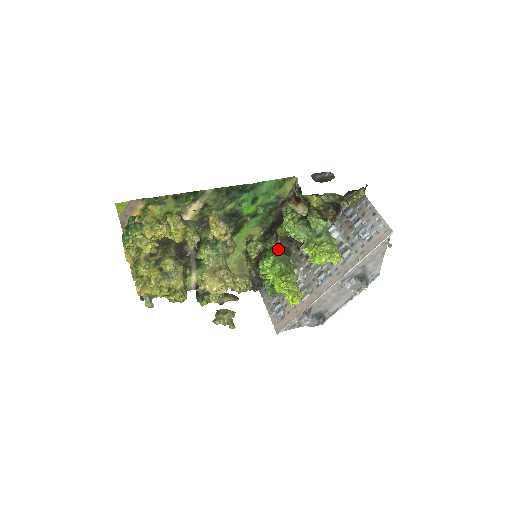
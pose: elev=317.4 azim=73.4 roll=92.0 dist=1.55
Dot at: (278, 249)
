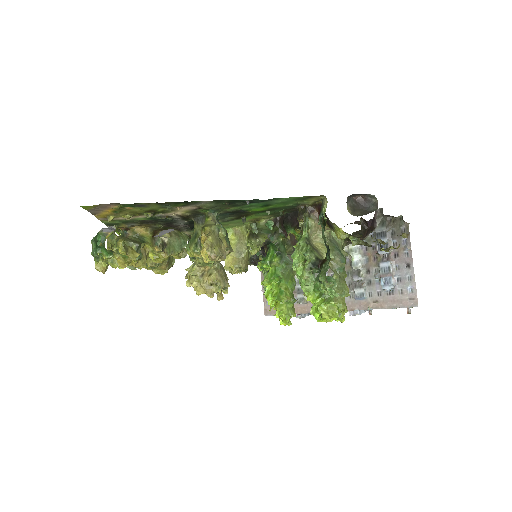
Dot at: occluded
